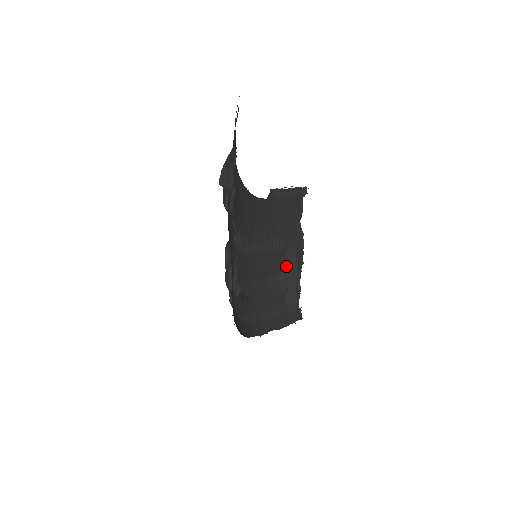
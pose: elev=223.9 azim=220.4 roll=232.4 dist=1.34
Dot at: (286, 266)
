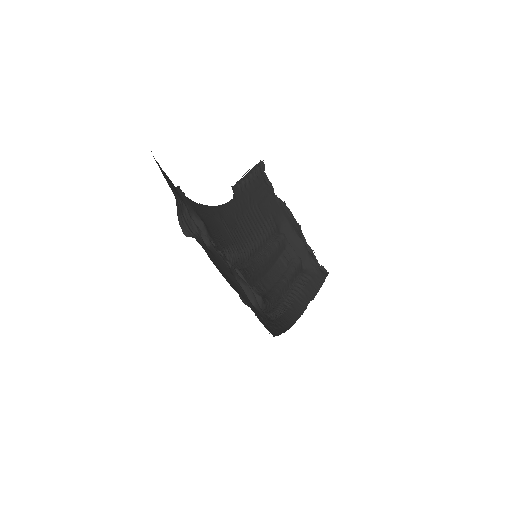
Dot at: (287, 240)
